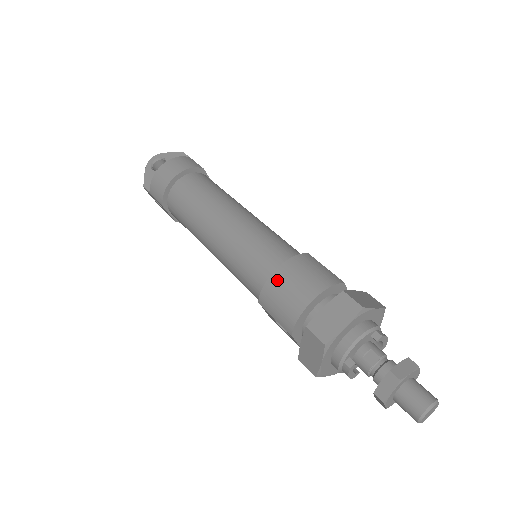
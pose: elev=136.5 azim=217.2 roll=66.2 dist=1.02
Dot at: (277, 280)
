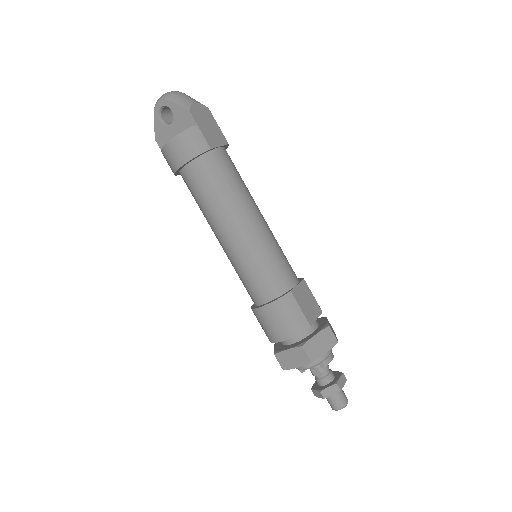
Dot at: (261, 314)
